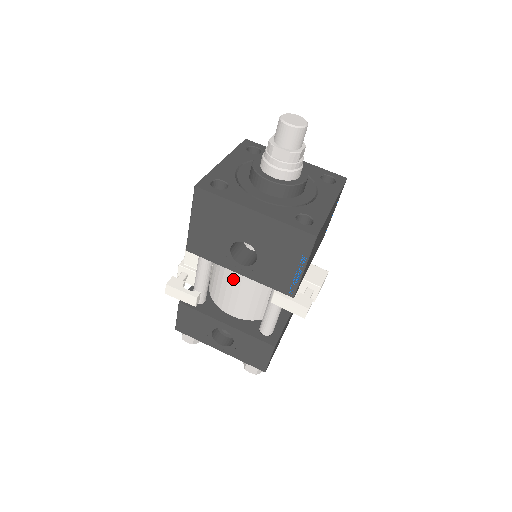
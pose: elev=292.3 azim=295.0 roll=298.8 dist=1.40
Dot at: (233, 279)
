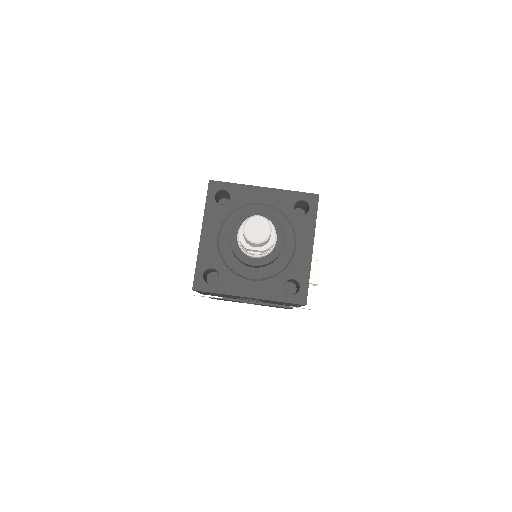
Dot at: occluded
